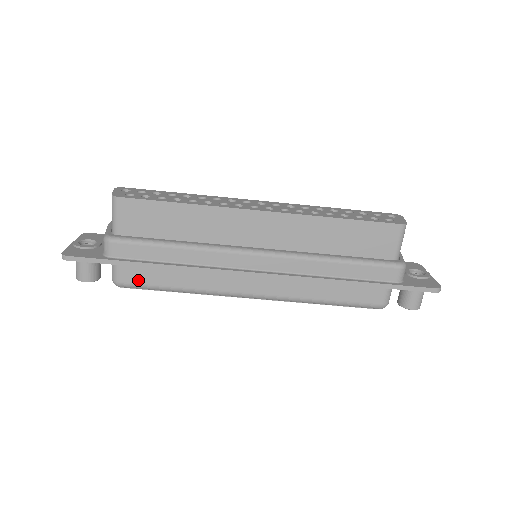
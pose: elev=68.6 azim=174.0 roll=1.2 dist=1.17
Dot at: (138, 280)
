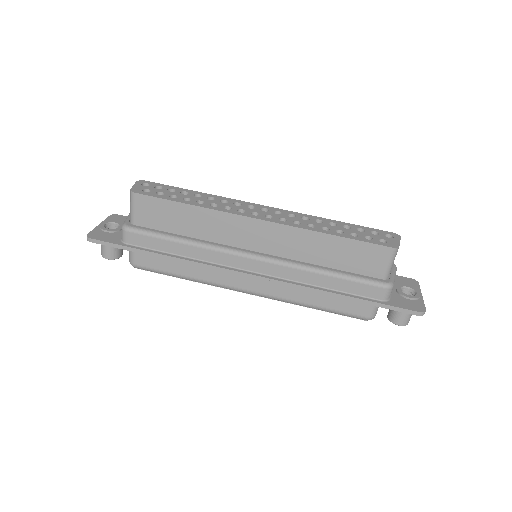
Dot at: (150, 265)
